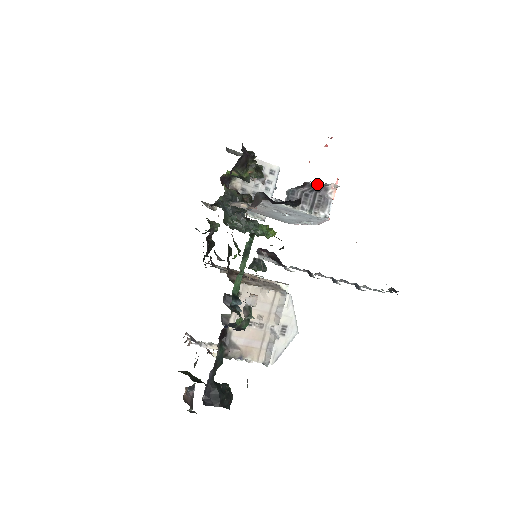
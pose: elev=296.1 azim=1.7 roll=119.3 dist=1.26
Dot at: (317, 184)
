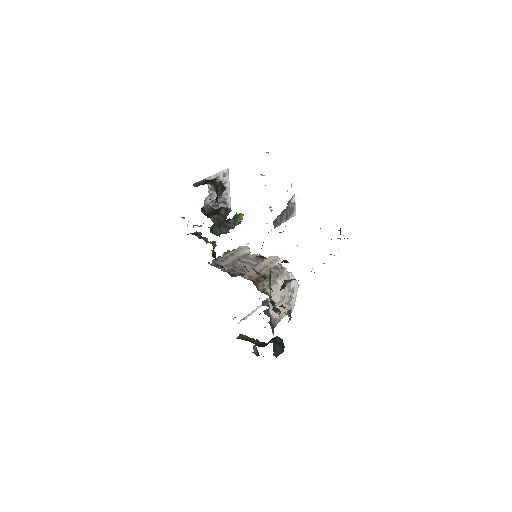
Dot at: occluded
